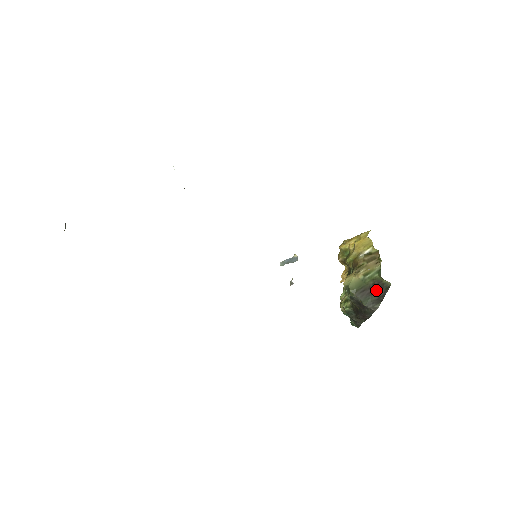
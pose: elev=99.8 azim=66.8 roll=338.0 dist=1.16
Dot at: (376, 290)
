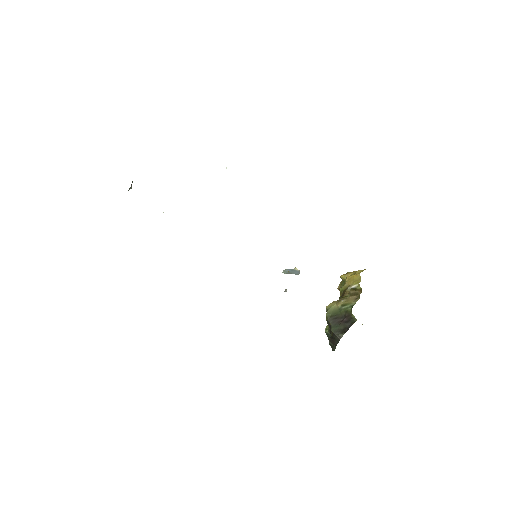
Dot at: (345, 321)
